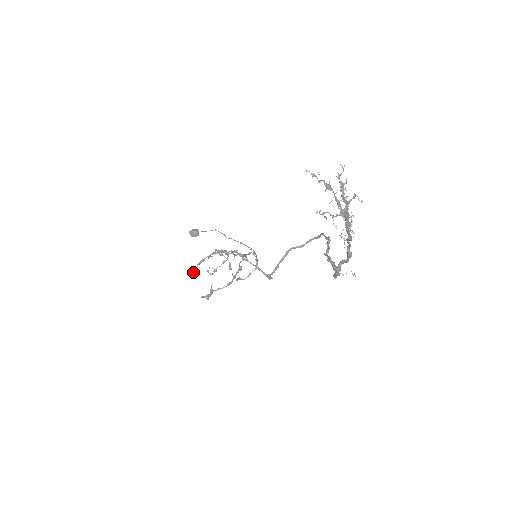
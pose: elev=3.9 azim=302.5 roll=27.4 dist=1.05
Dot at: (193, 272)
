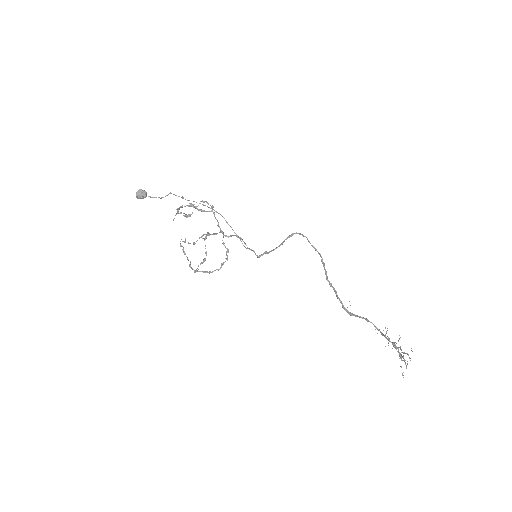
Dot at: occluded
